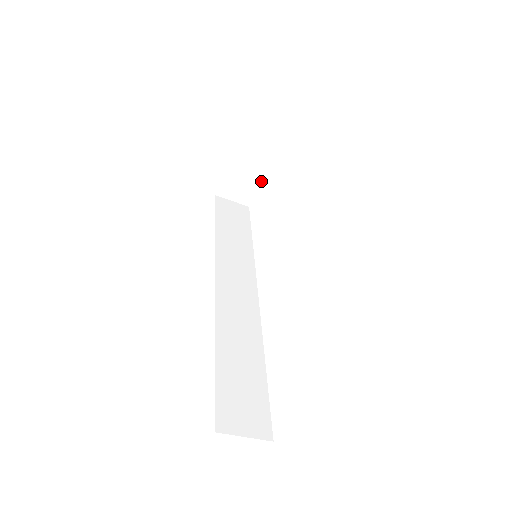
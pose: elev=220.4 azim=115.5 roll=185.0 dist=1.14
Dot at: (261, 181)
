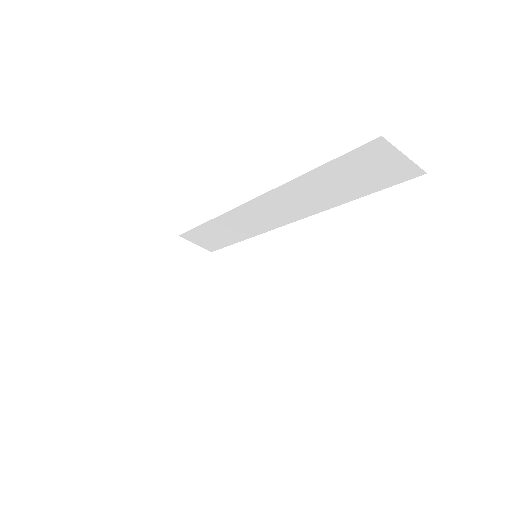
Dot at: (197, 288)
